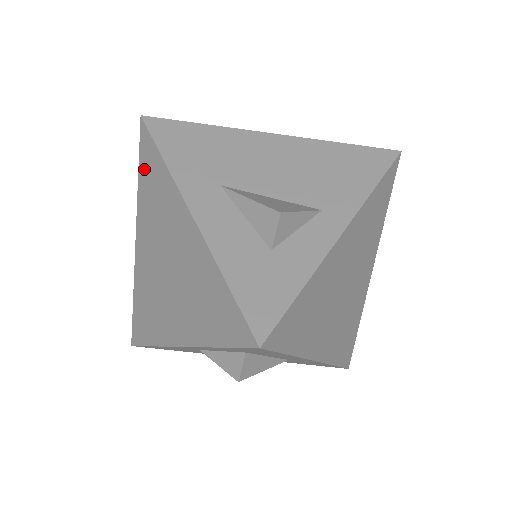
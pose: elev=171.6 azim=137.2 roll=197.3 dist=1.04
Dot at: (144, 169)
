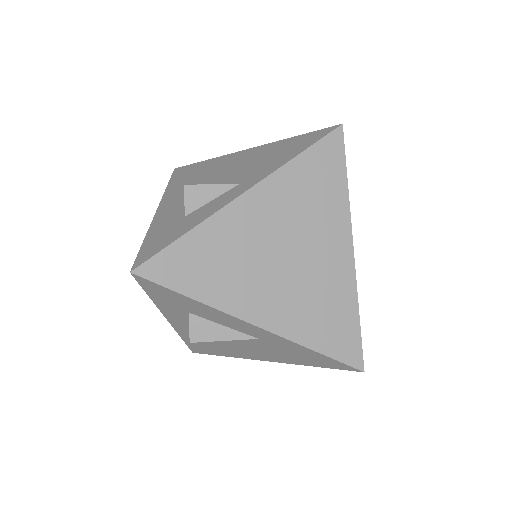
Dot at: occluded
